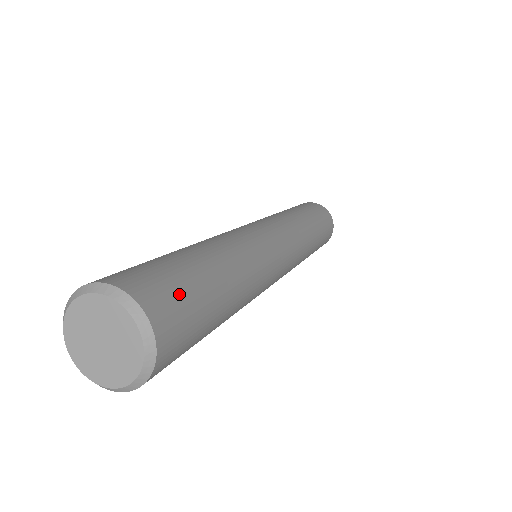
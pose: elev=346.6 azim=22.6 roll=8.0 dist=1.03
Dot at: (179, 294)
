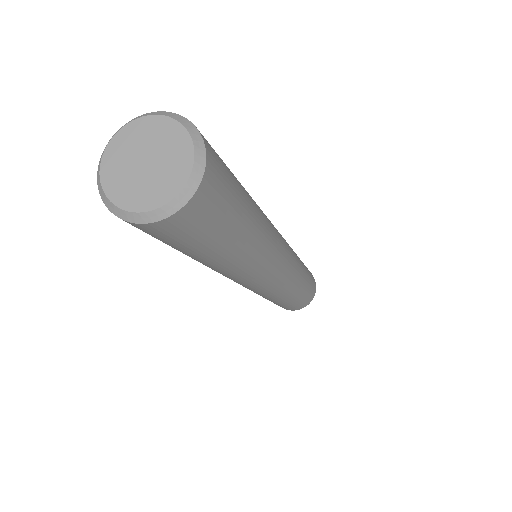
Dot at: occluded
